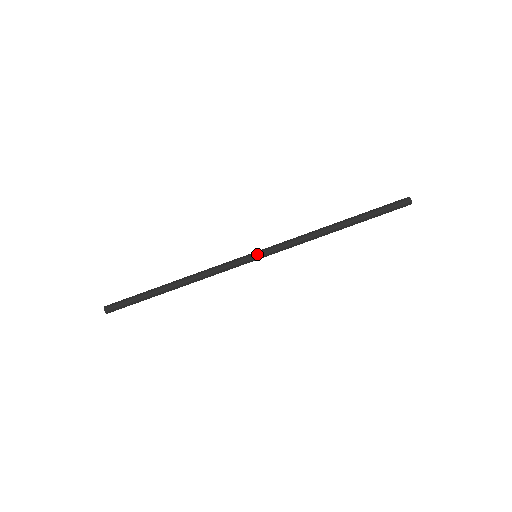
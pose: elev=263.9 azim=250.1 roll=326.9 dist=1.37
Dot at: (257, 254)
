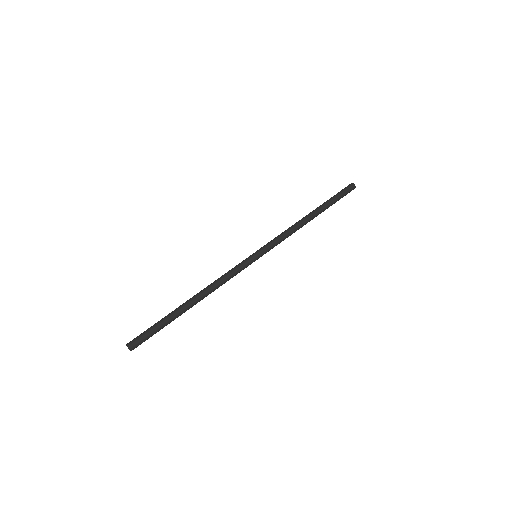
Dot at: (256, 252)
